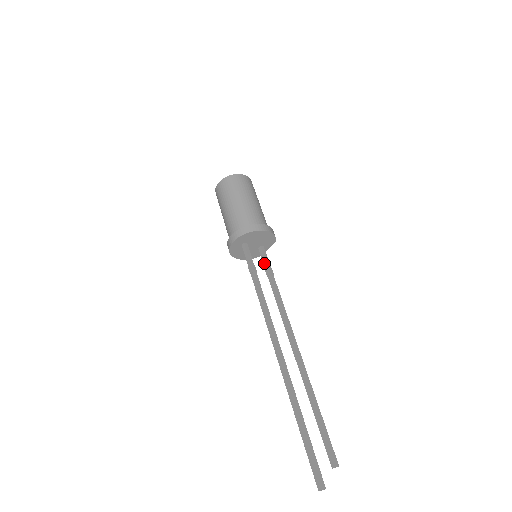
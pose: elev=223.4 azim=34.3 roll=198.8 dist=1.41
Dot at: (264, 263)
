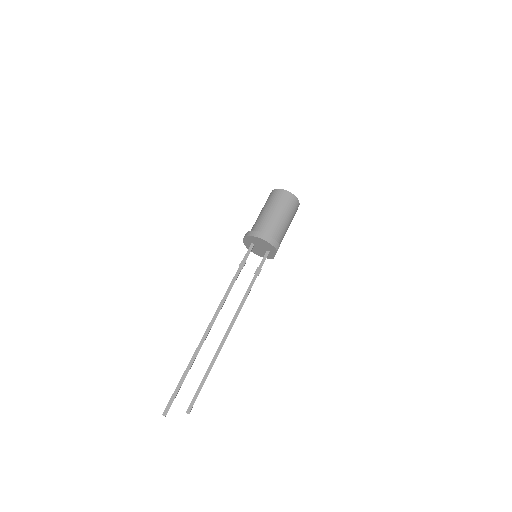
Dot at: (260, 264)
